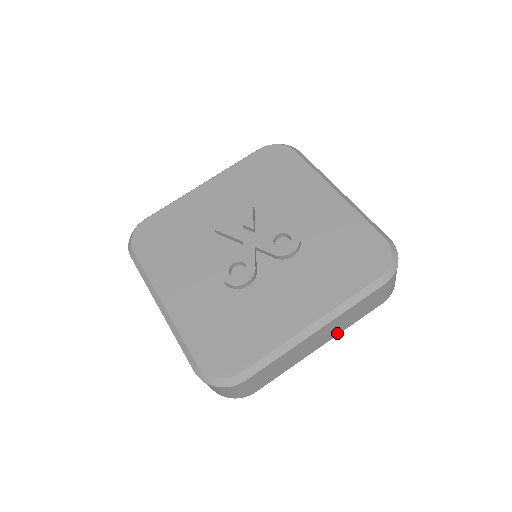
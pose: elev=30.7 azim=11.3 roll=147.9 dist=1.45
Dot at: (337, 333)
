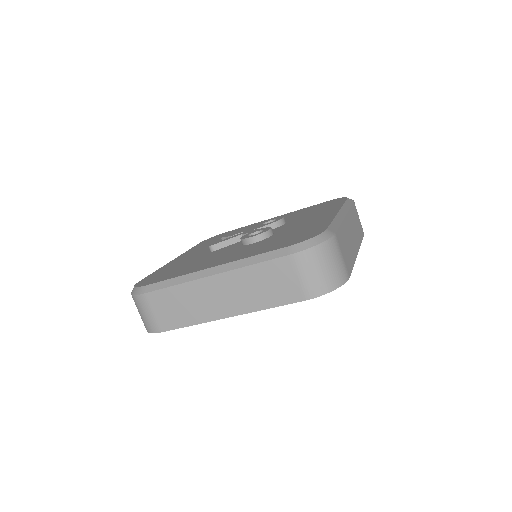
Dot at: (358, 244)
